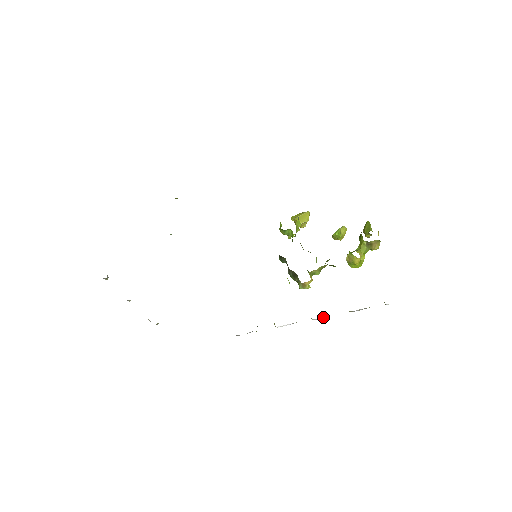
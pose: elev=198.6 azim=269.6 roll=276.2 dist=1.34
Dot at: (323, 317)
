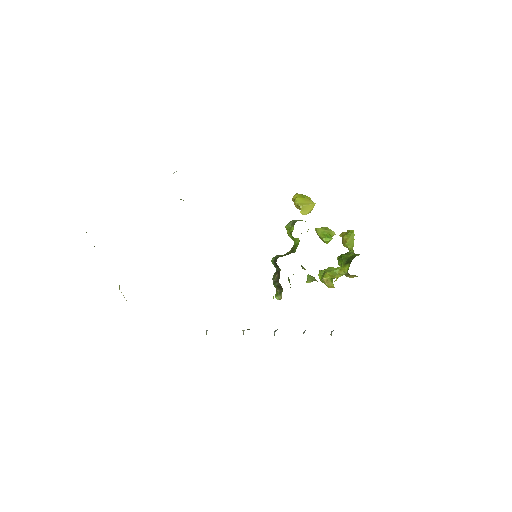
Dot at: occluded
